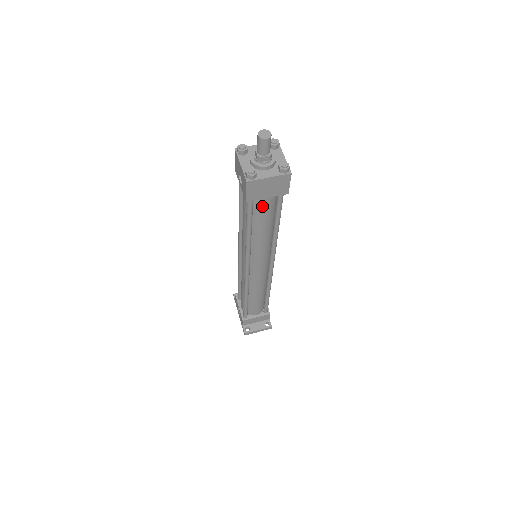
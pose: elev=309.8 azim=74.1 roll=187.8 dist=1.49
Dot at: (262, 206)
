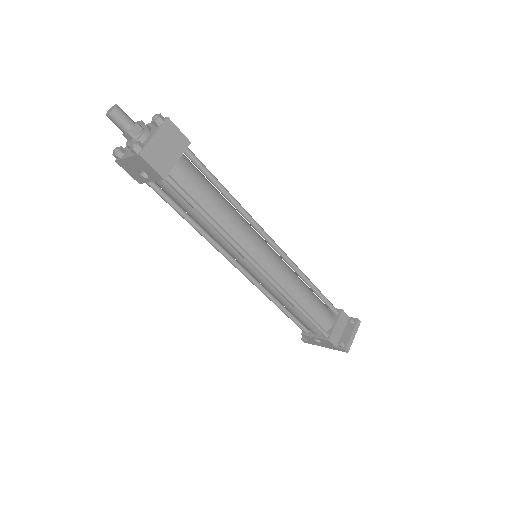
Dot at: (187, 178)
